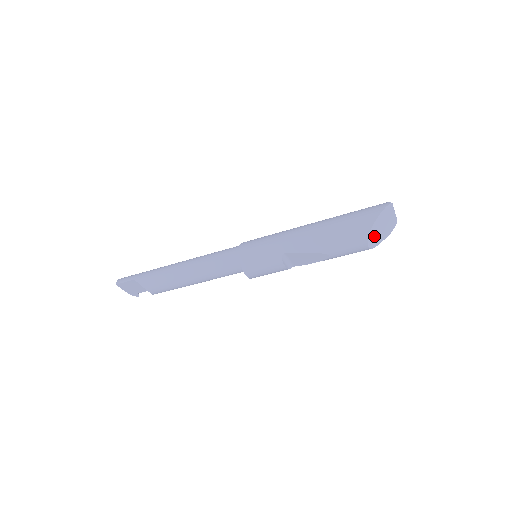
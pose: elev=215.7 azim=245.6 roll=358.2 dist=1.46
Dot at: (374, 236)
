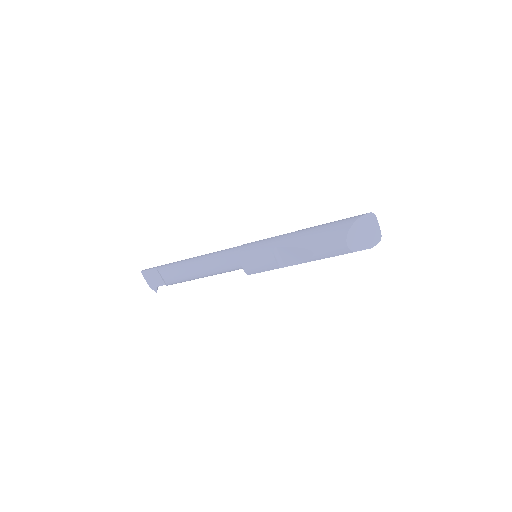
Dot at: (354, 238)
